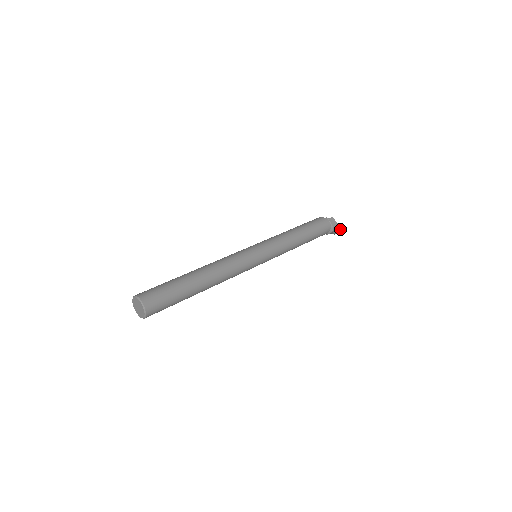
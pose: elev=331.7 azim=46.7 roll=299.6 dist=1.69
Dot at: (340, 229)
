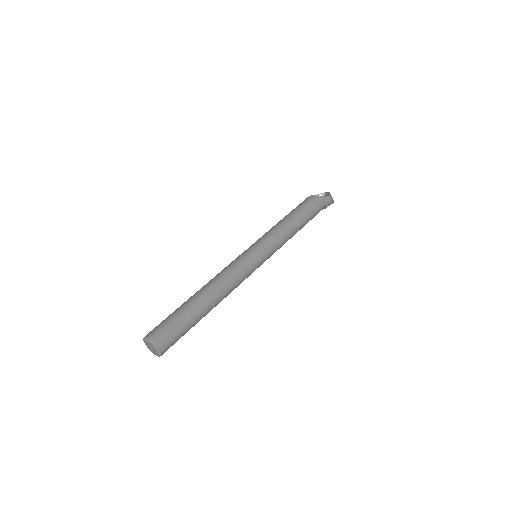
Dot at: (332, 203)
